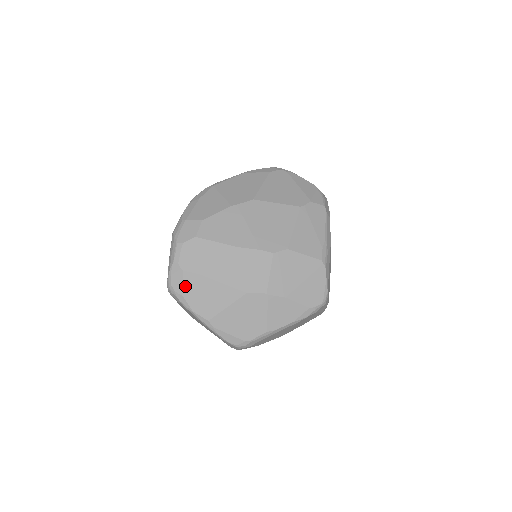
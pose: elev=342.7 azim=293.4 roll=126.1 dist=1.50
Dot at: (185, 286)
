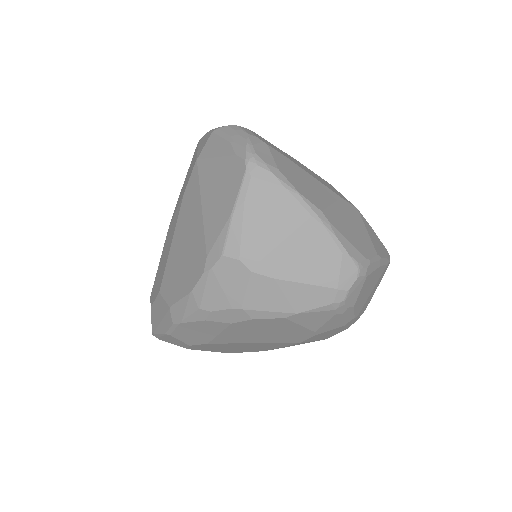
Dot at: (277, 161)
